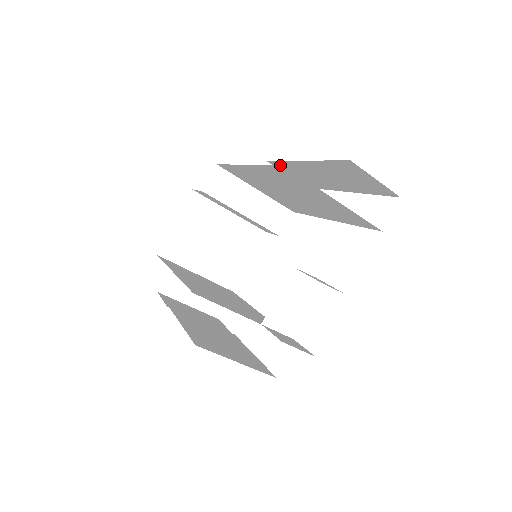
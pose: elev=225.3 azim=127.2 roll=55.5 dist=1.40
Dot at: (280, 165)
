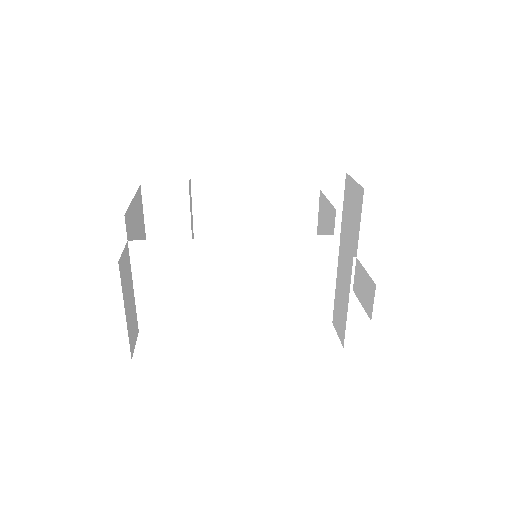
Dot at: (340, 173)
